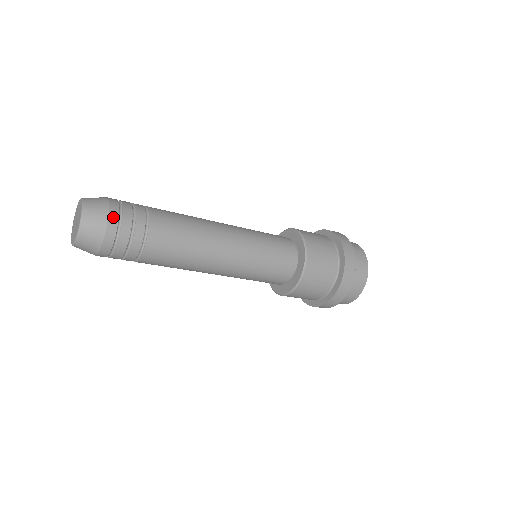
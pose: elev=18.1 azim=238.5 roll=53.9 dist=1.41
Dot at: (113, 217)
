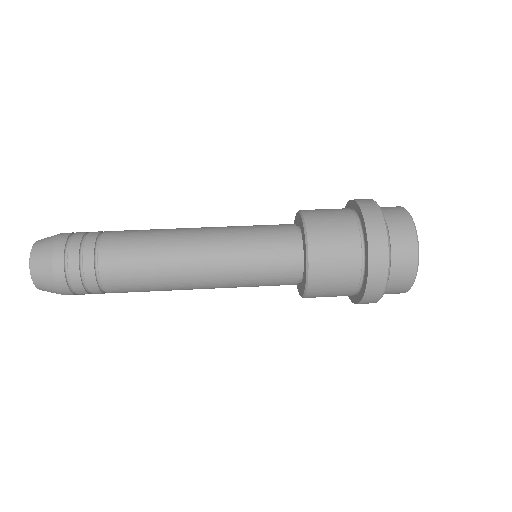
Dot at: (63, 289)
